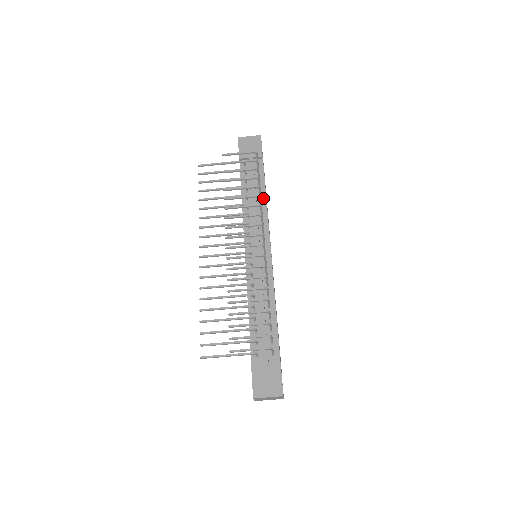
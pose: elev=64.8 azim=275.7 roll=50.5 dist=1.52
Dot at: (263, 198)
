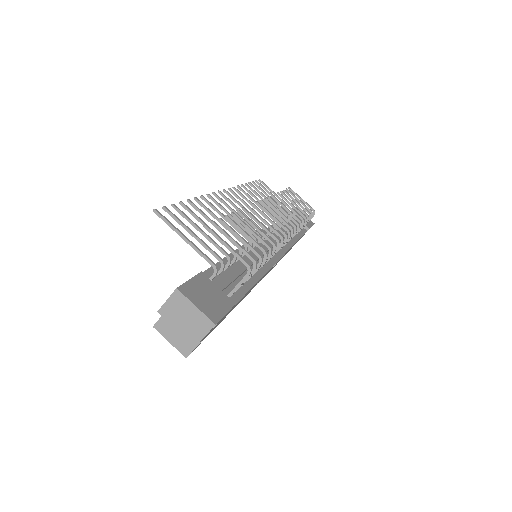
Dot at: (294, 239)
